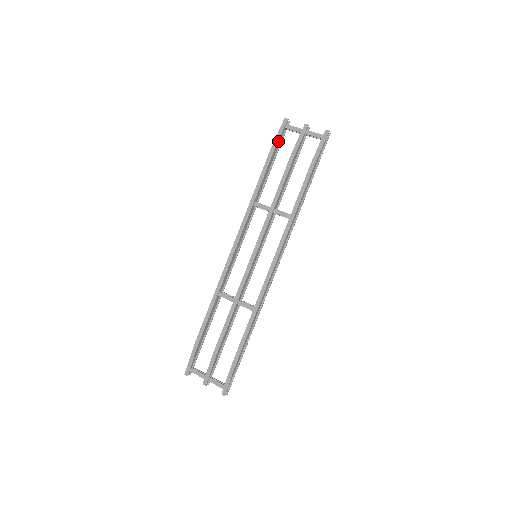
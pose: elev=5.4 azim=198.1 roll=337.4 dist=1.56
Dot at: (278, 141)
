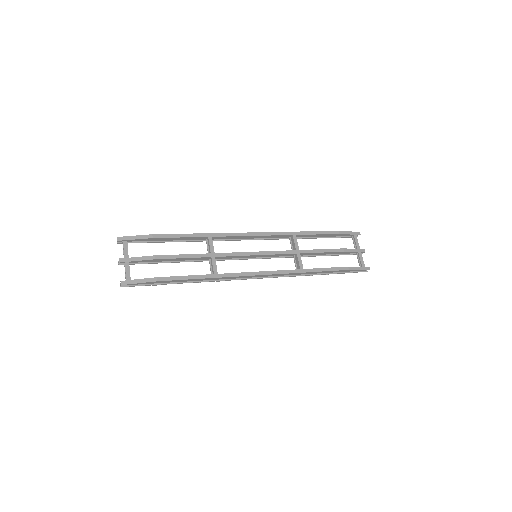
Dot at: (344, 234)
